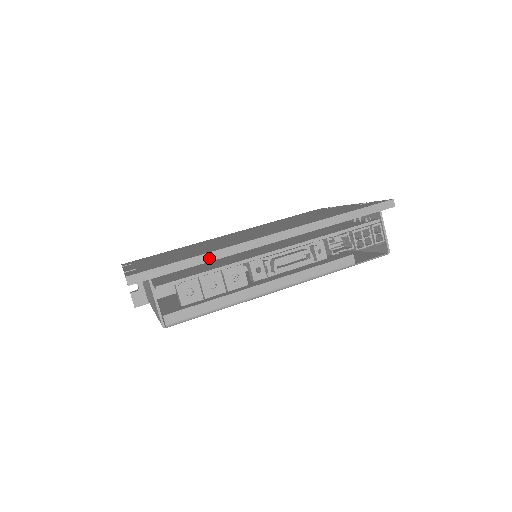
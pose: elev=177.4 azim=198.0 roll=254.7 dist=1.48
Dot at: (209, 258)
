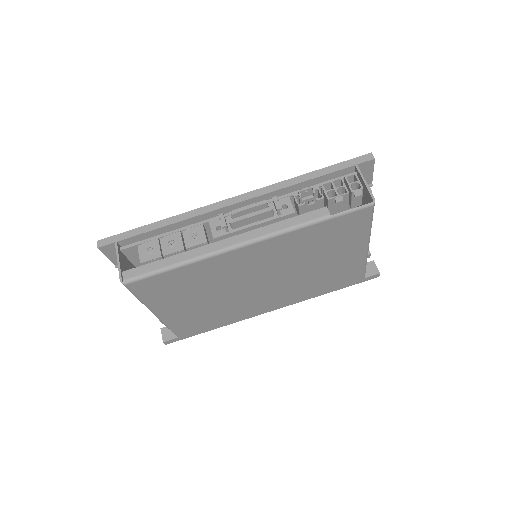
Dot at: (171, 221)
